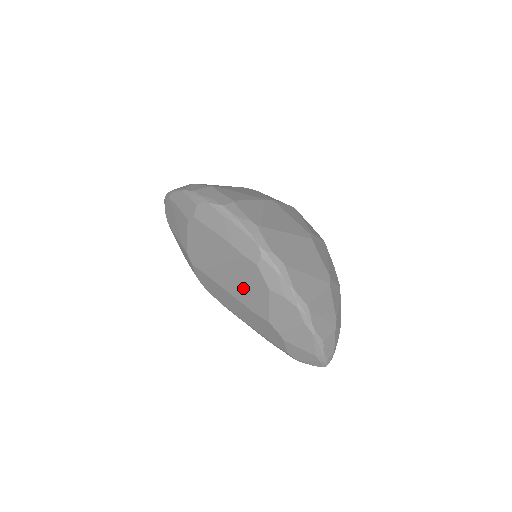
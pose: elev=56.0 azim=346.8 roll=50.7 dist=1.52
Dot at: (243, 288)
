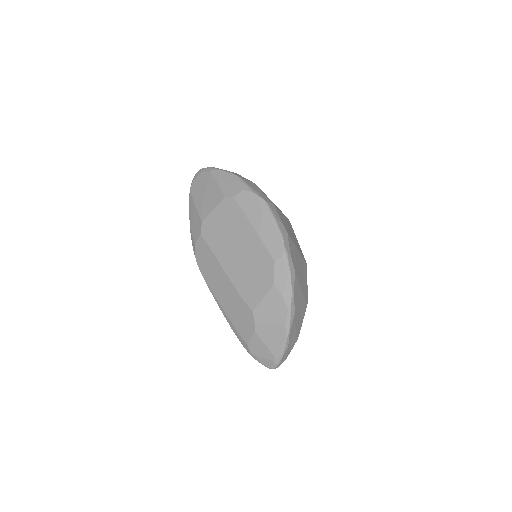
Dot at: (245, 274)
